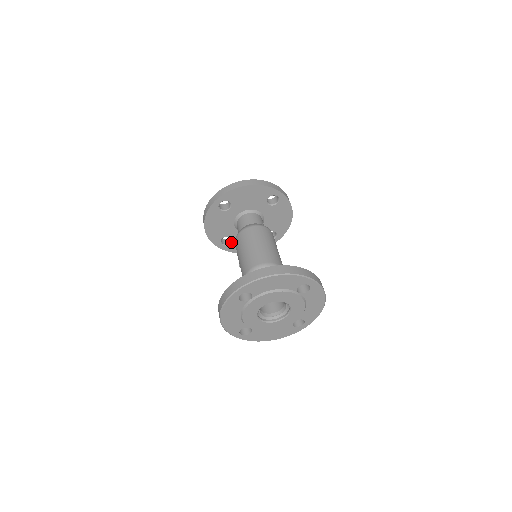
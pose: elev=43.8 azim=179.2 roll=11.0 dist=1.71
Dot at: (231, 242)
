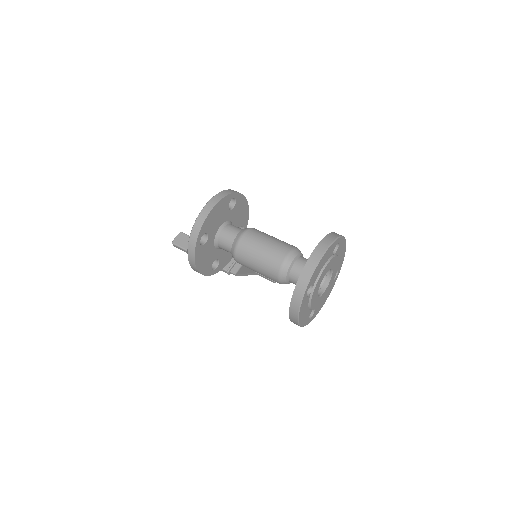
Dot at: (218, 262)
